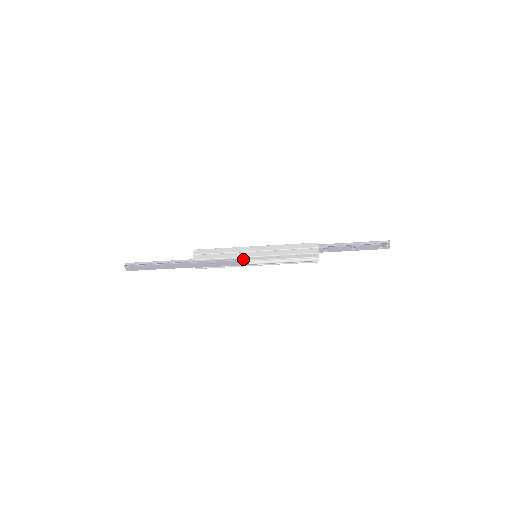
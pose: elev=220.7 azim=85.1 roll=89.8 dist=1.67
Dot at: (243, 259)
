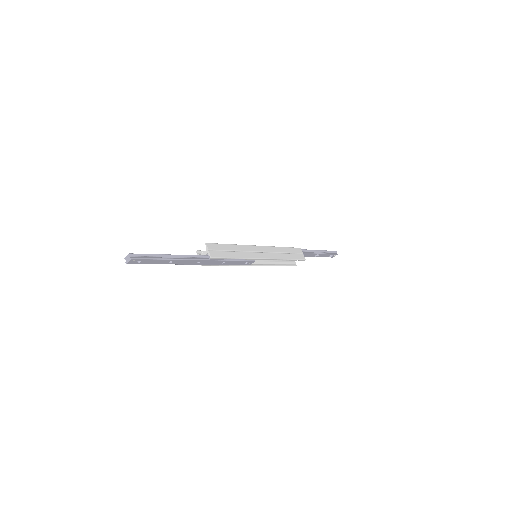
Dot at: (252, 260)
